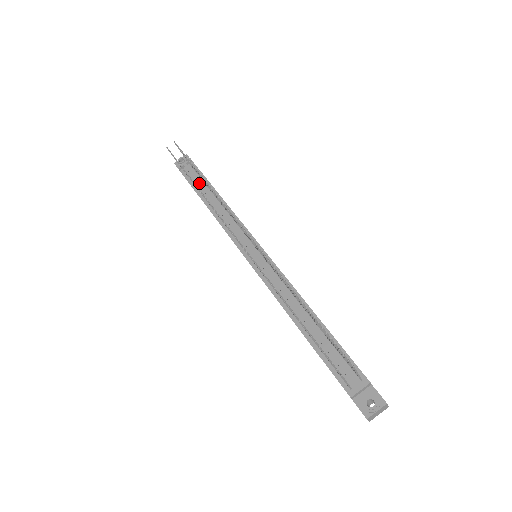
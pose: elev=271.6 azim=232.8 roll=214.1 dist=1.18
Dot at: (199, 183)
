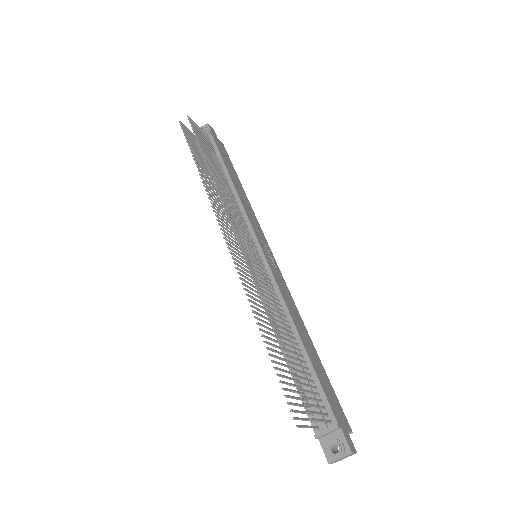
Dot at: occluded
